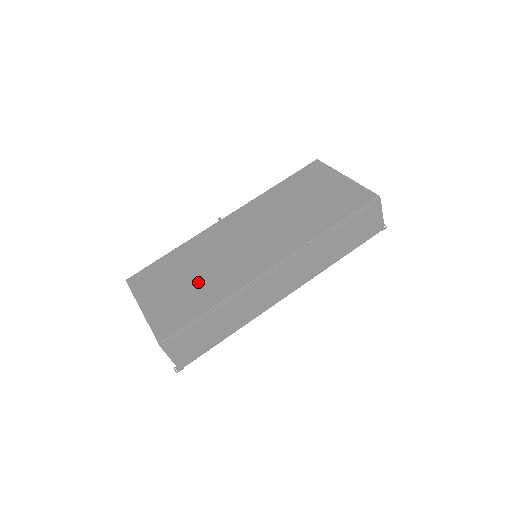
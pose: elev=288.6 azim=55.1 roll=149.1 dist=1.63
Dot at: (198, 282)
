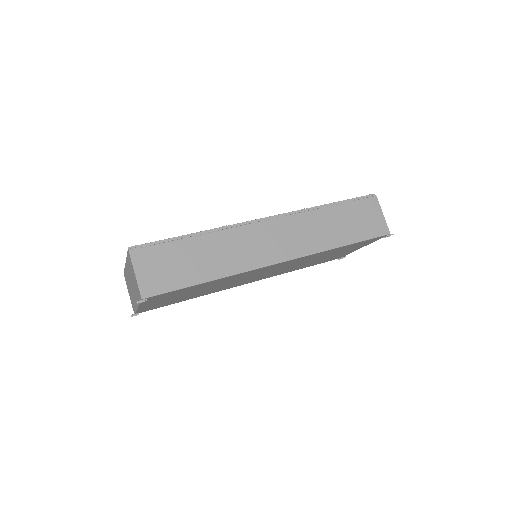
Dot at: occluded
